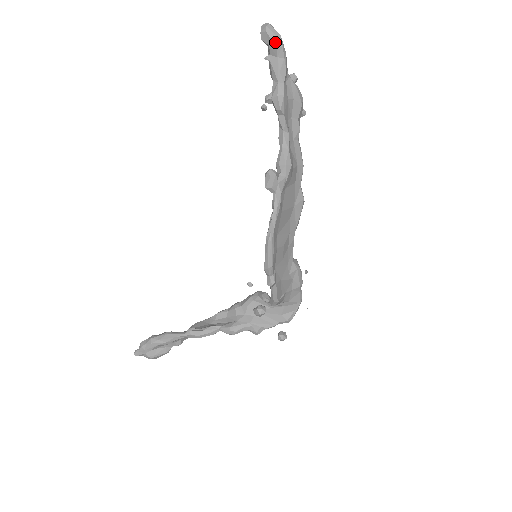
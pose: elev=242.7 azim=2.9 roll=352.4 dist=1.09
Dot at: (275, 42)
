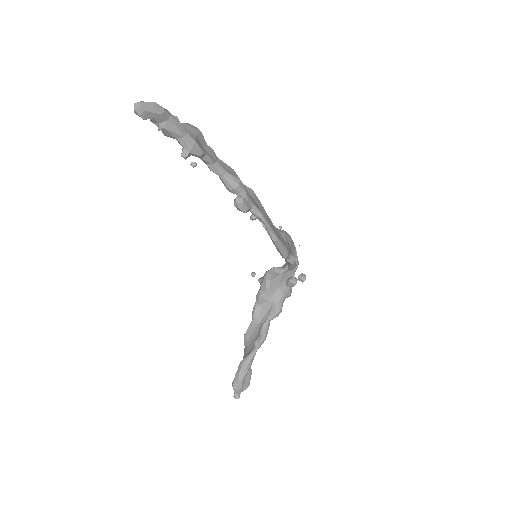
Dot at: (158, 112)
